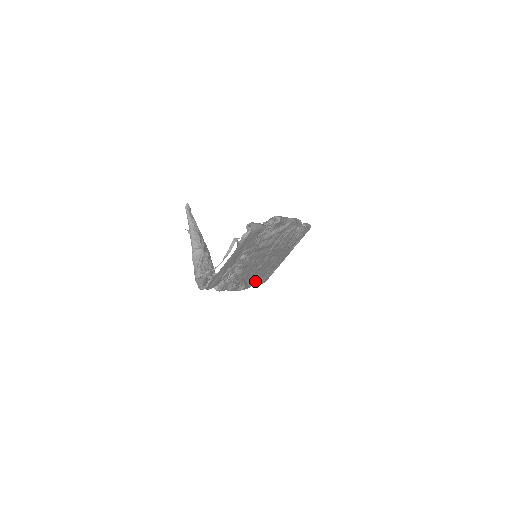
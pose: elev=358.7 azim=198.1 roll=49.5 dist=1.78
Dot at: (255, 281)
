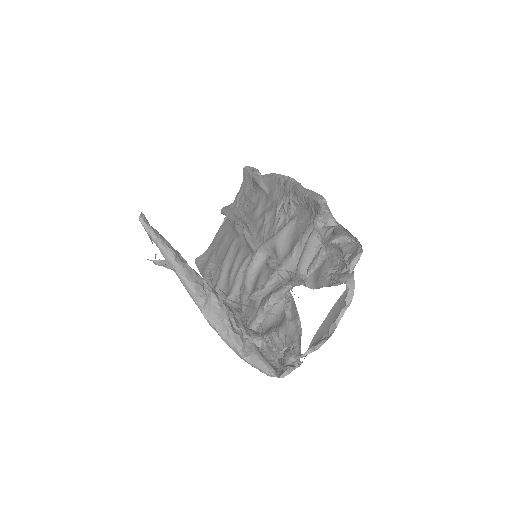
Dot at: occluded
